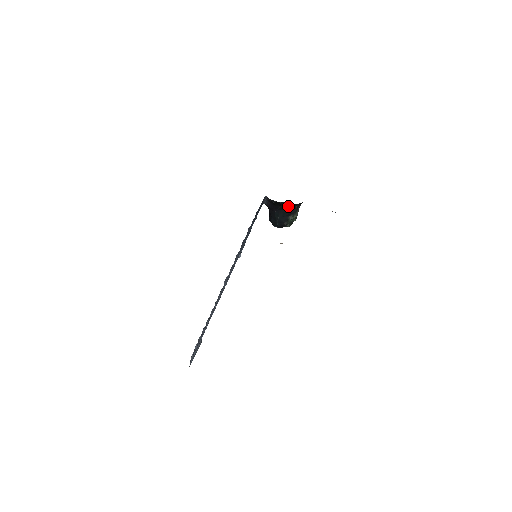
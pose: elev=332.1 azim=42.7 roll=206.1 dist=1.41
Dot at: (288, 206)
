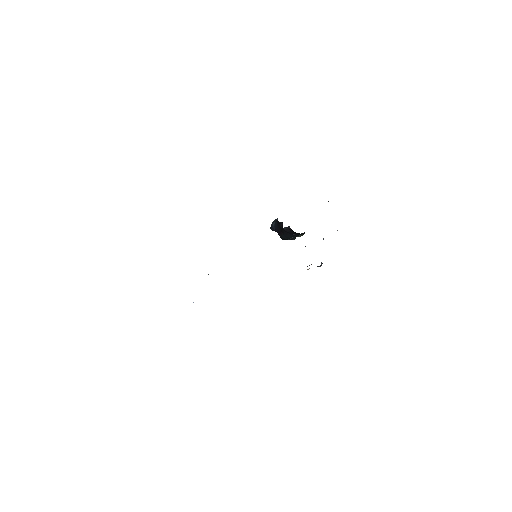
Dot at: occluded
